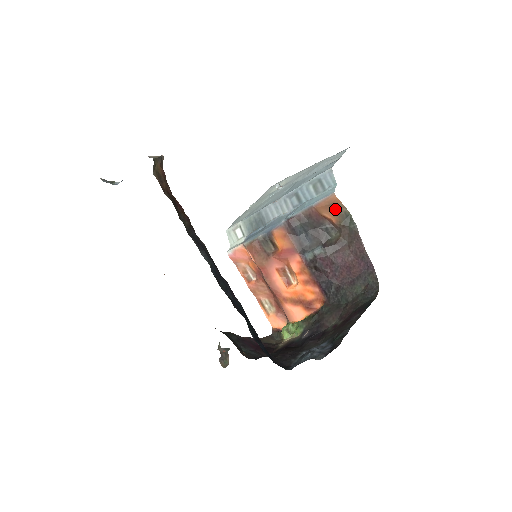
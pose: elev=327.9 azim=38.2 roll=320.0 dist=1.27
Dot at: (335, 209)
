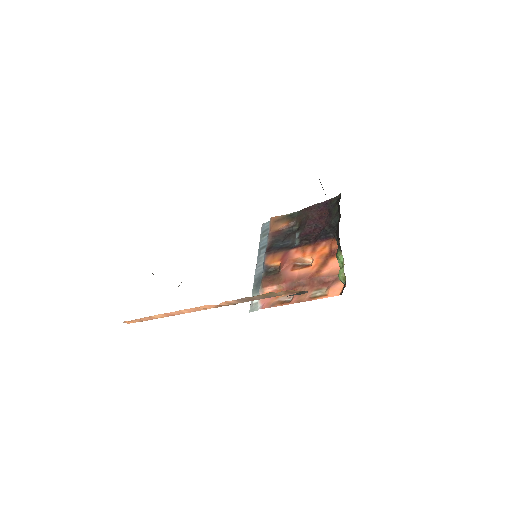
Dot at: (280, 220)
